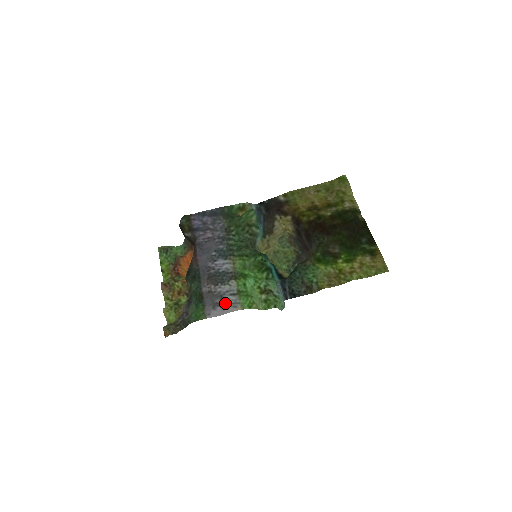
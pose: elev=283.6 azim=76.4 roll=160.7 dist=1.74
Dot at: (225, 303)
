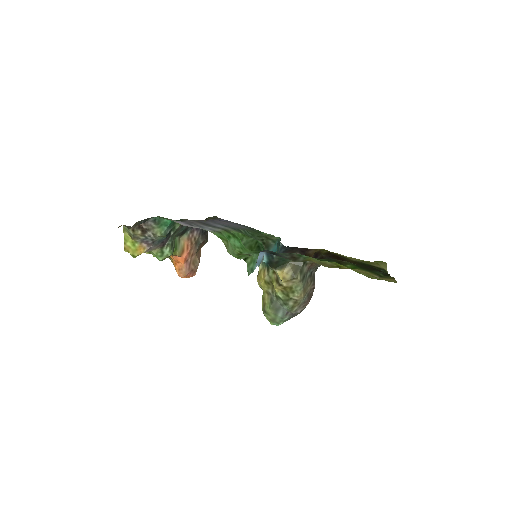
Dot at: (199, 227)
